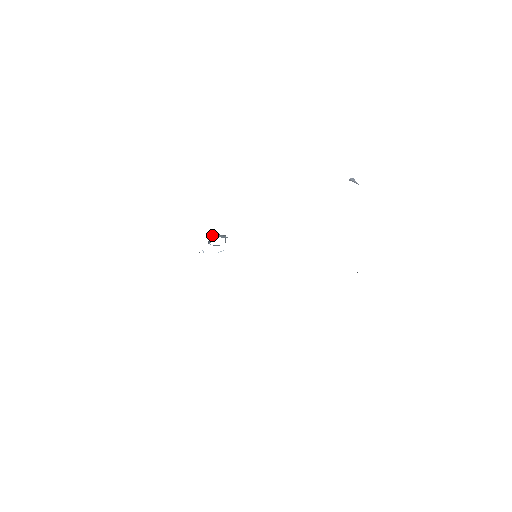
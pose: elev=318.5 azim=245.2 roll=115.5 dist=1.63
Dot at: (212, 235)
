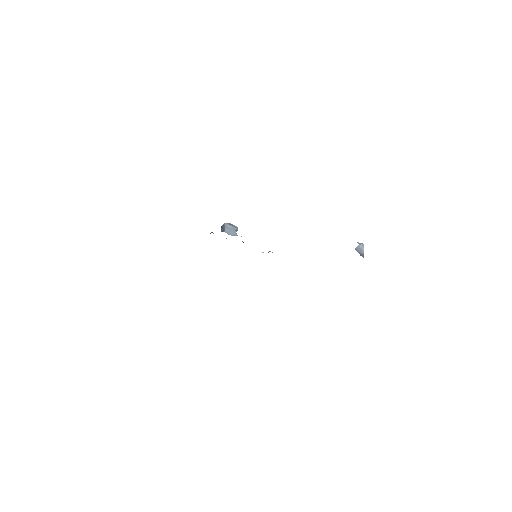
Dot at: (224, 227)
